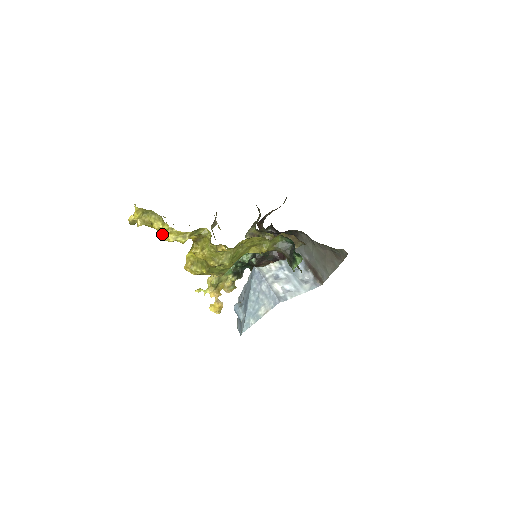
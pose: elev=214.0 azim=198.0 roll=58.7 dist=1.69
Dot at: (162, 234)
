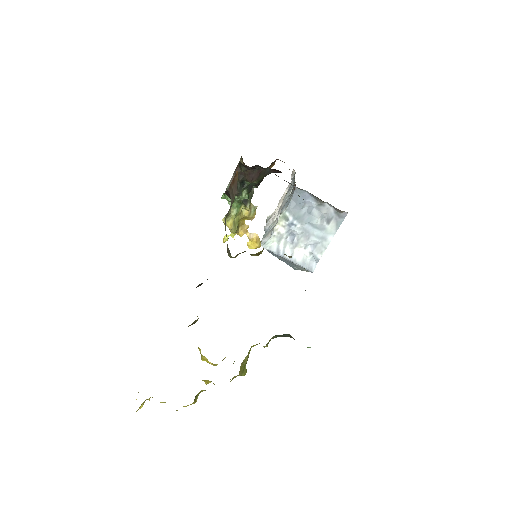
Dot at: occluded
